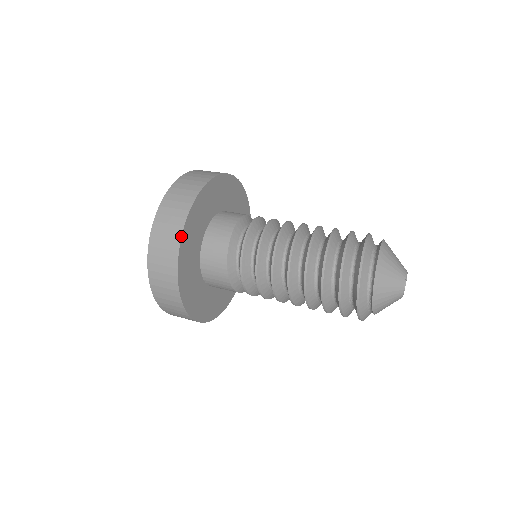
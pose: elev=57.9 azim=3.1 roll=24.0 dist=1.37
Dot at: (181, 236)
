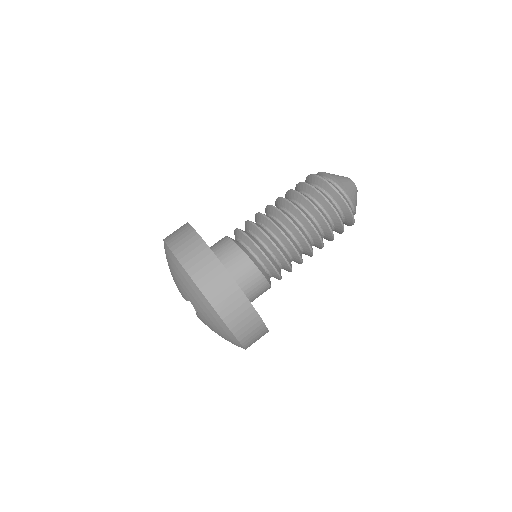
Dot at: (205, 242)
